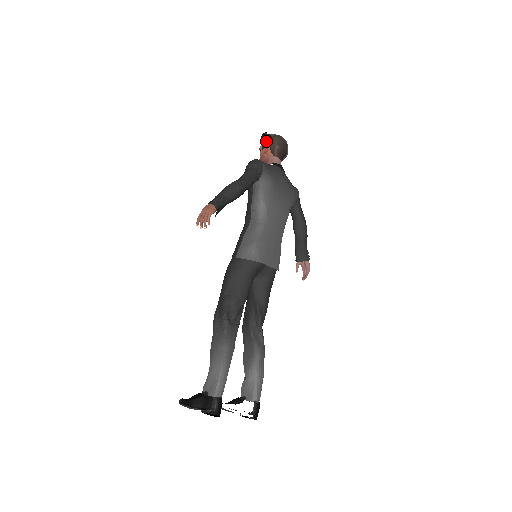
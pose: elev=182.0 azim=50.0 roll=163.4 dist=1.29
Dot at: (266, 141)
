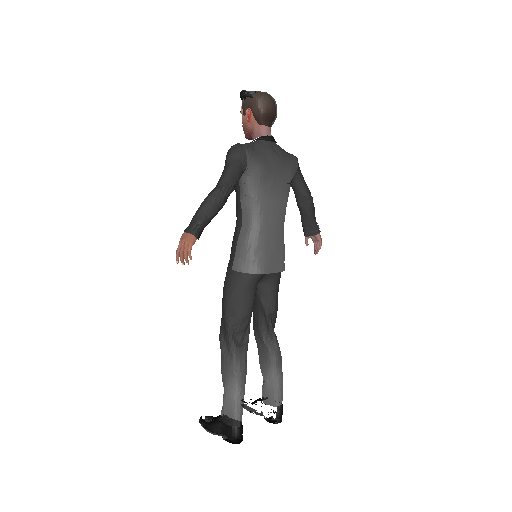
Dot at: (247, 104)
